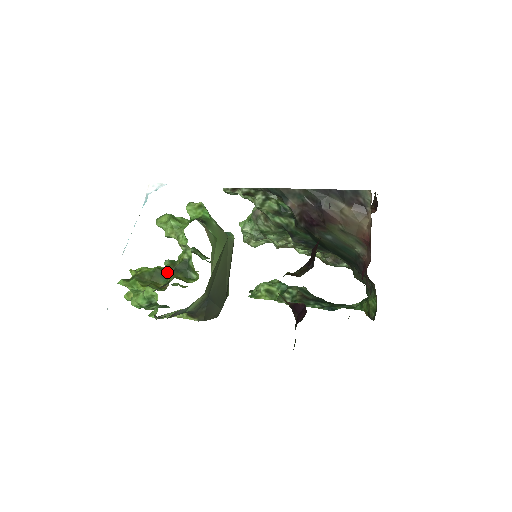
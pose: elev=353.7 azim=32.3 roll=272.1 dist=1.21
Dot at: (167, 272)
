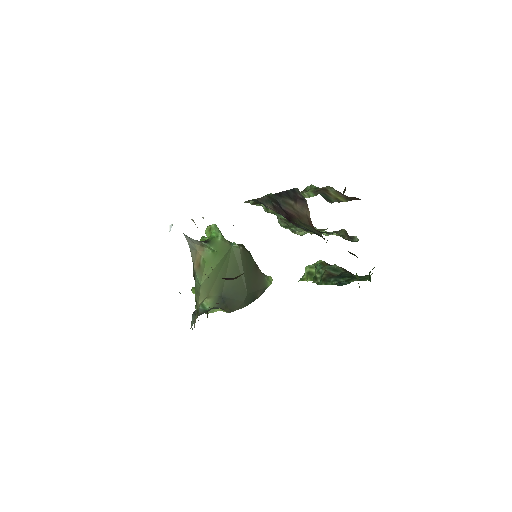
Dot at: occluded
